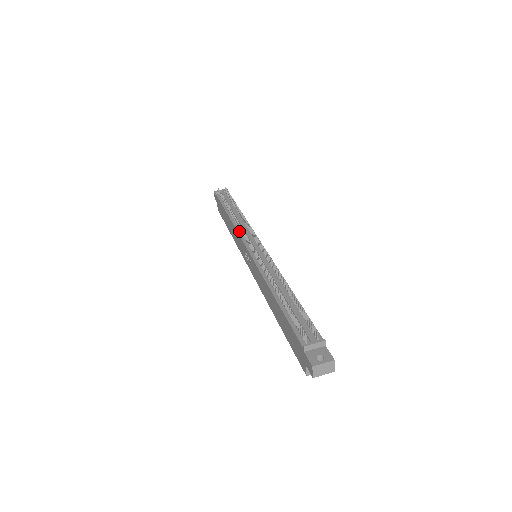
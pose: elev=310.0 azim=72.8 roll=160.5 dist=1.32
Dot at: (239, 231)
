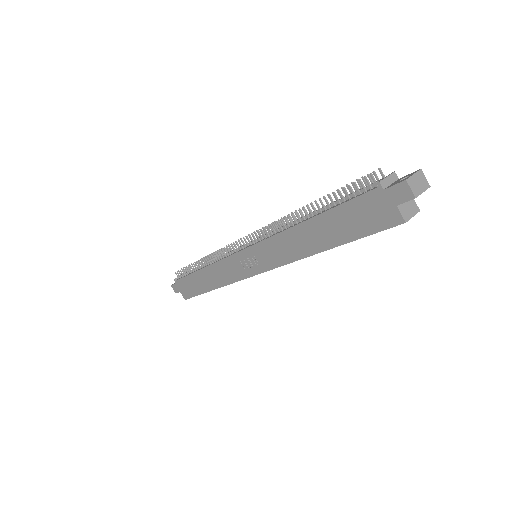
Dot at: (222, 258)
